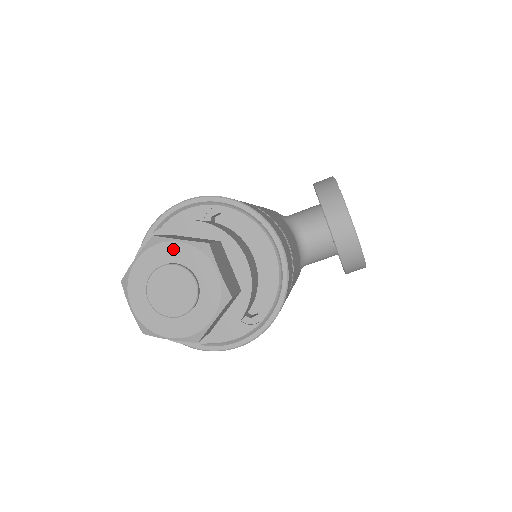
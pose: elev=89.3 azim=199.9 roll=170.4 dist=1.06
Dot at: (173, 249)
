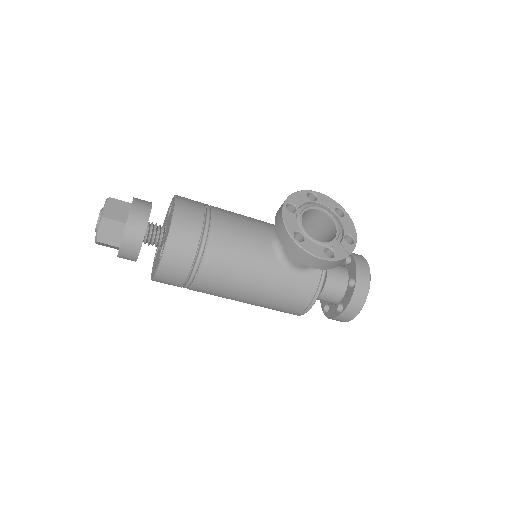
Dot at: occluded
